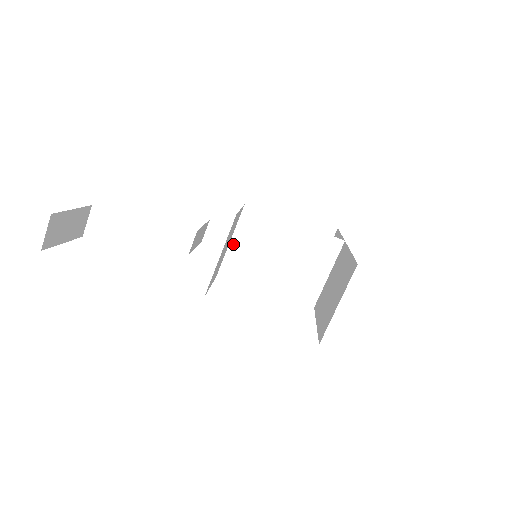
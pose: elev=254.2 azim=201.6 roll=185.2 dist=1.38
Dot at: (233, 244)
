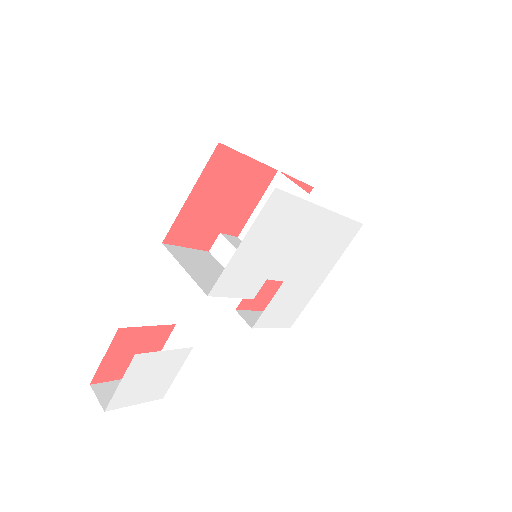
Dot at: occluded
